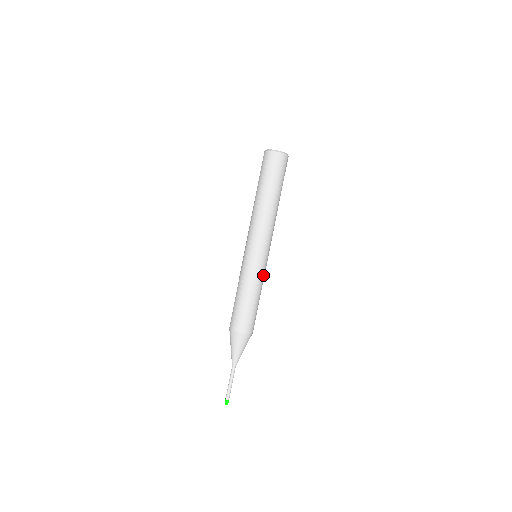
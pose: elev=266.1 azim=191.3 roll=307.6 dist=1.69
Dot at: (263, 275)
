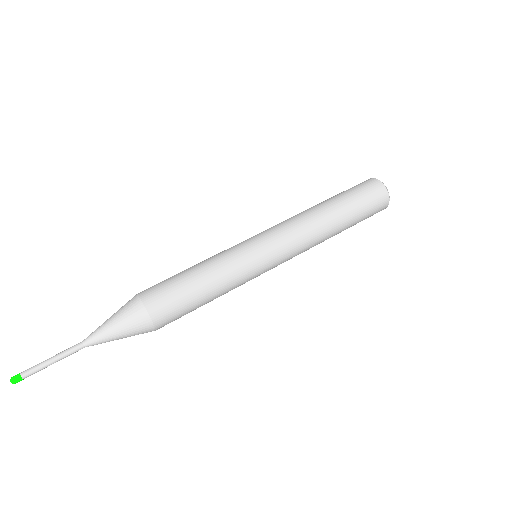
Dot at: (240, 269)
